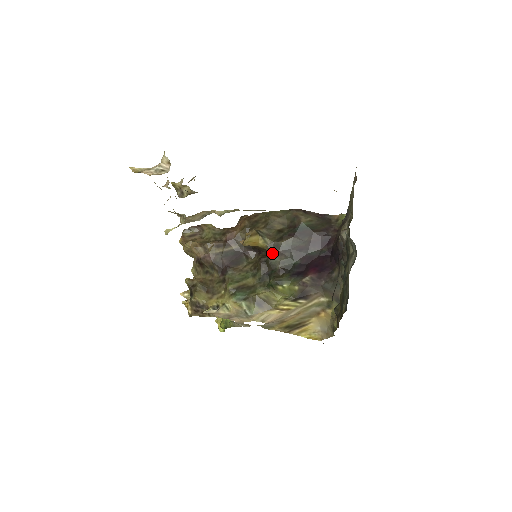
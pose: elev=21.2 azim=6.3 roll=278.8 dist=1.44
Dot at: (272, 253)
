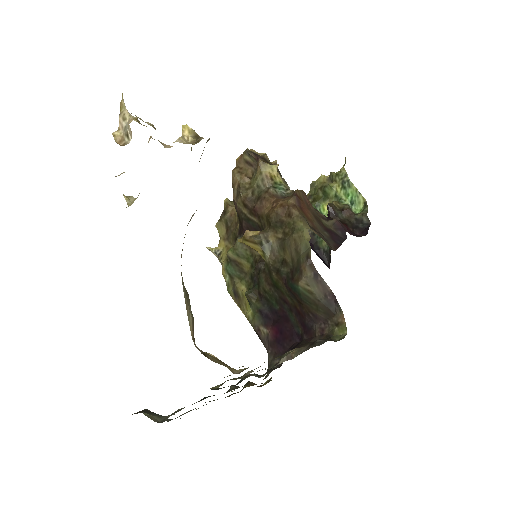
Dot at: (265, 272)
